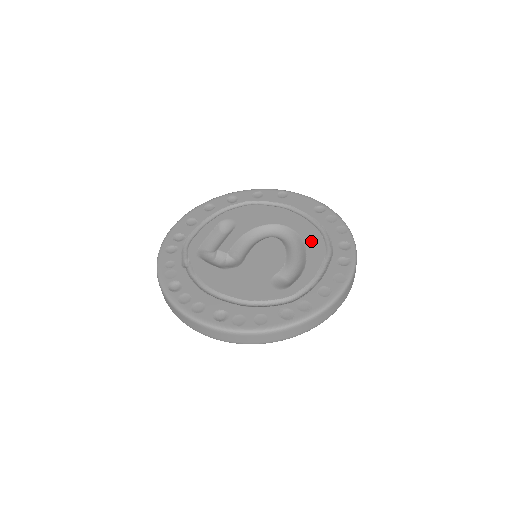
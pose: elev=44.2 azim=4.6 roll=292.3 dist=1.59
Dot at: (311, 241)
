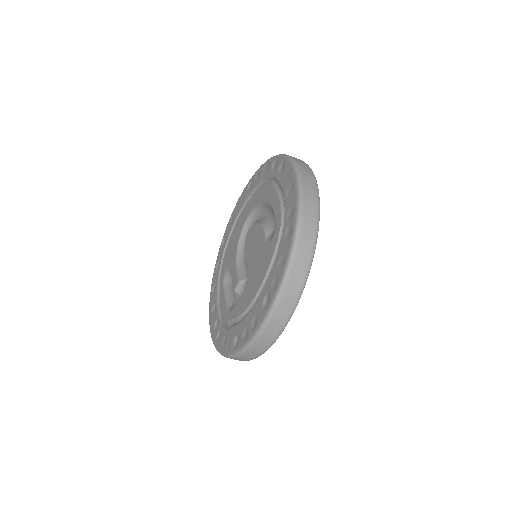
Dot at: (261, 197)
